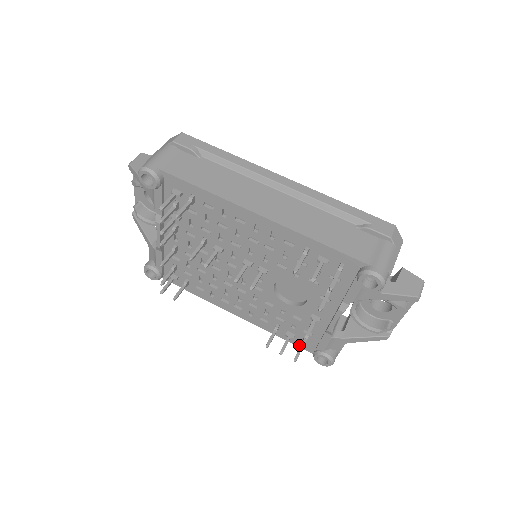
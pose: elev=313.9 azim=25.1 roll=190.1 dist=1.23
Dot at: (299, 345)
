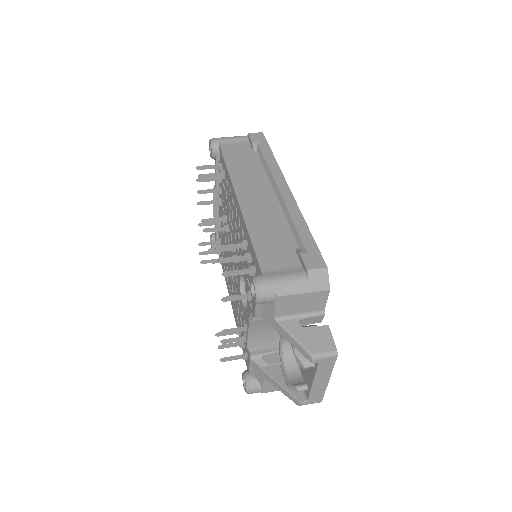
Dot at: (246, 360)
